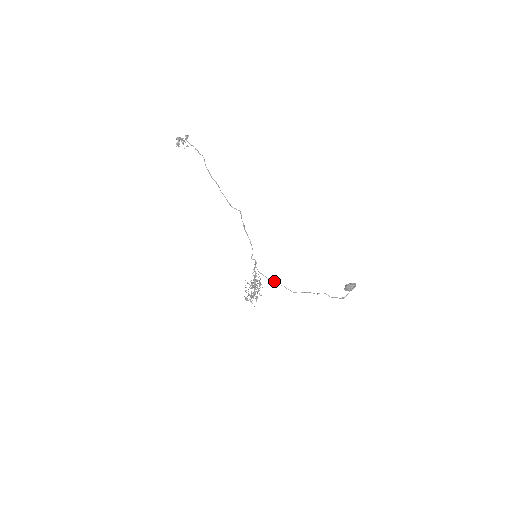
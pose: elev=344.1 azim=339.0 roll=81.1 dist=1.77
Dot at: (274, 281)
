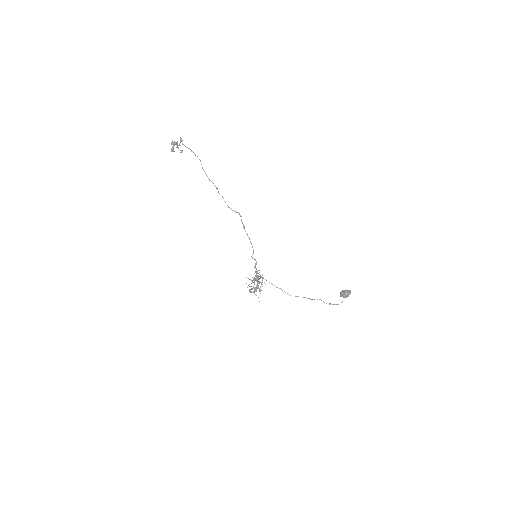
Dot at: (272, 284)
